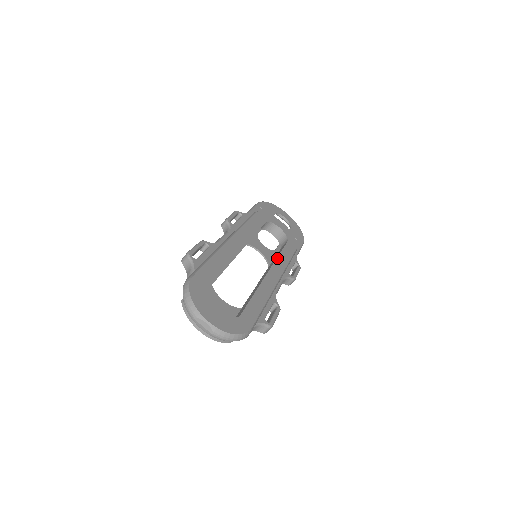
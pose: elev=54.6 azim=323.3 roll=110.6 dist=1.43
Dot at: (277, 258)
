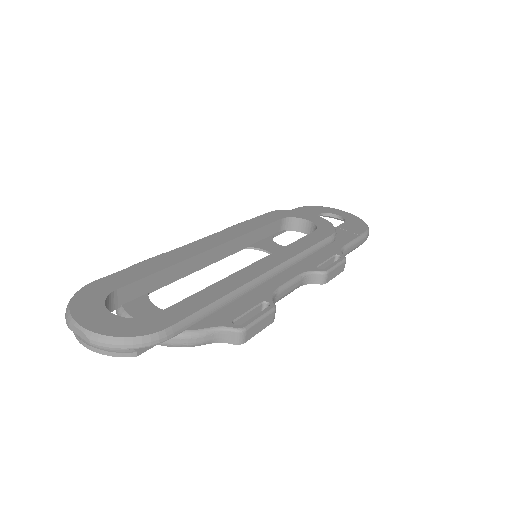
Dot at: (282, 248)
